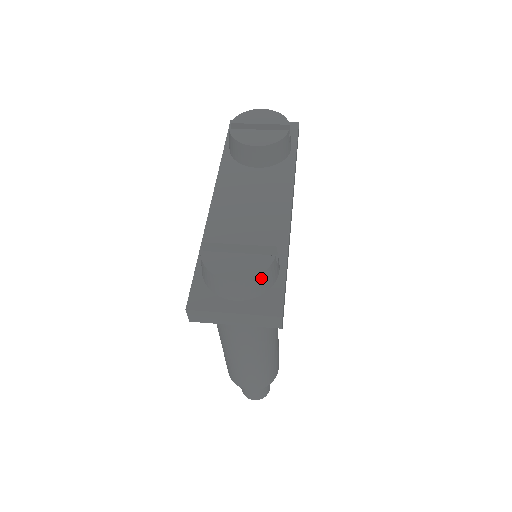
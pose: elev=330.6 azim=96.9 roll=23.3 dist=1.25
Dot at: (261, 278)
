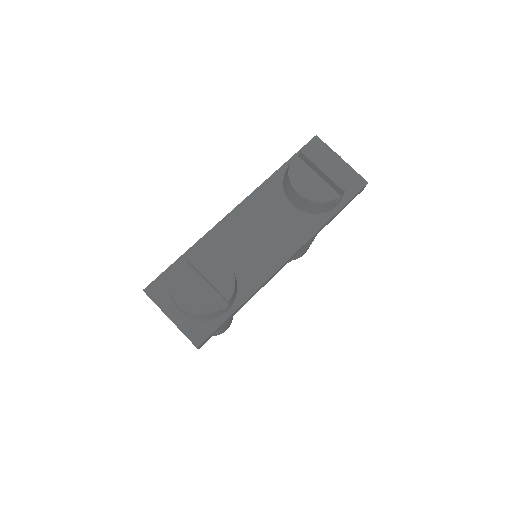
Dot at: (199, 316)
